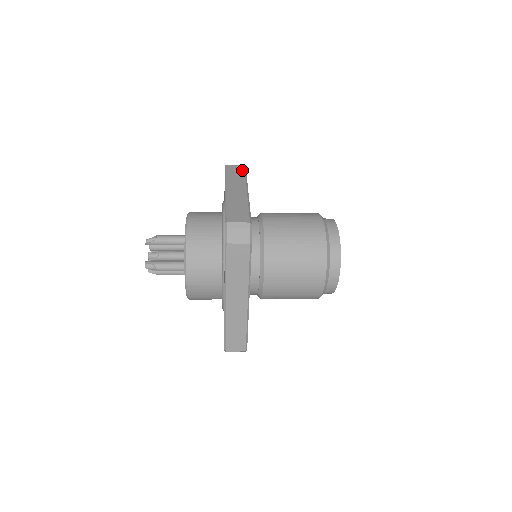
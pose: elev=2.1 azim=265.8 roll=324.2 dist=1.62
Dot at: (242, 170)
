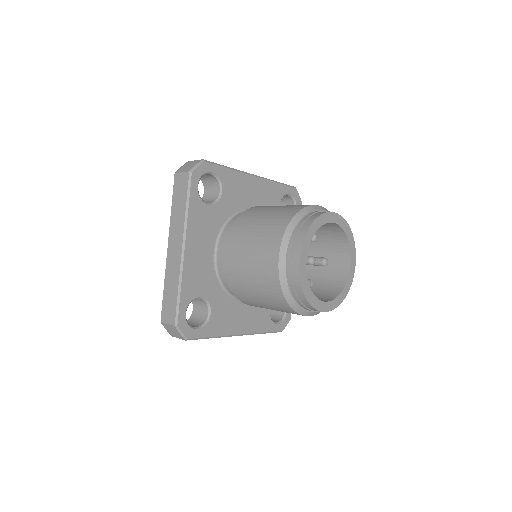
Dot at: (185, 190)
